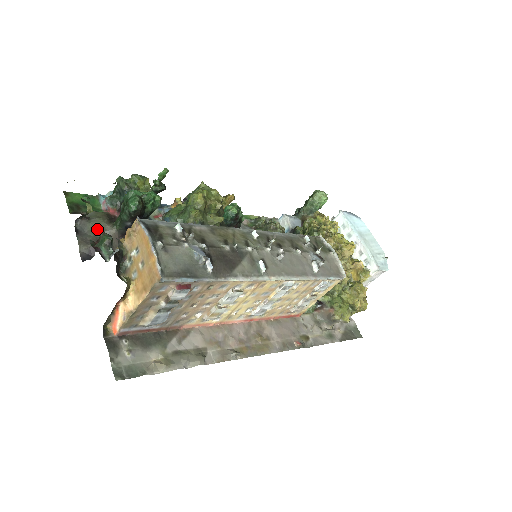
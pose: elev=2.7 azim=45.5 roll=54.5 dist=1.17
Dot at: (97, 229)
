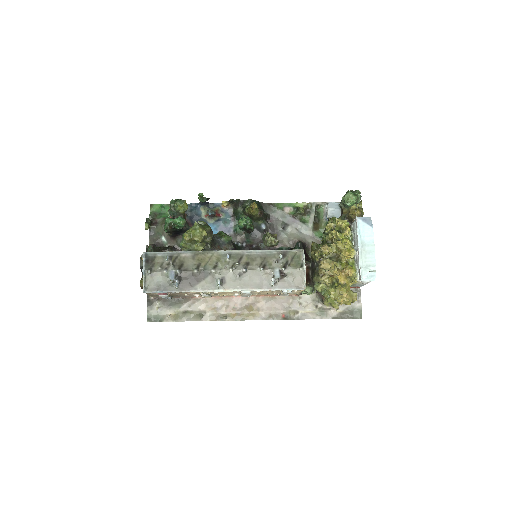
Dot at: (160, 232)
